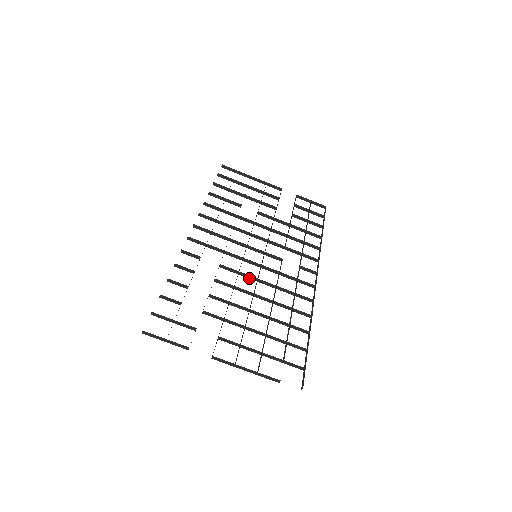
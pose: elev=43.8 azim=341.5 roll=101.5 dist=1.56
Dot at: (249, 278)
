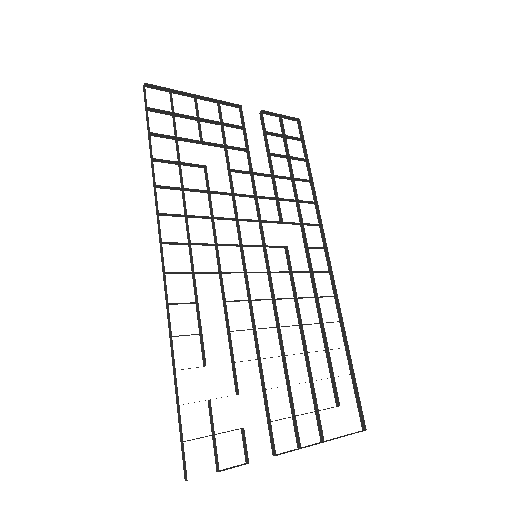
Dot at: occluded
